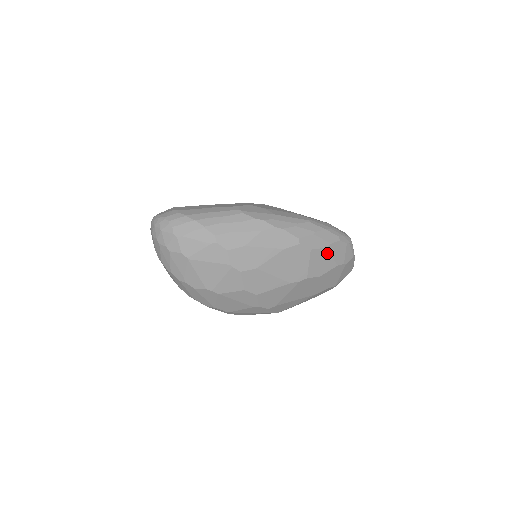
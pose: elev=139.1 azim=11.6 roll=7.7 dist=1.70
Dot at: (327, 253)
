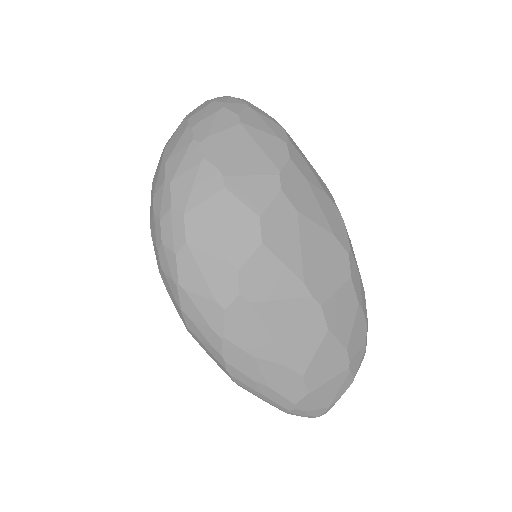
Dot at: (354, 312)
